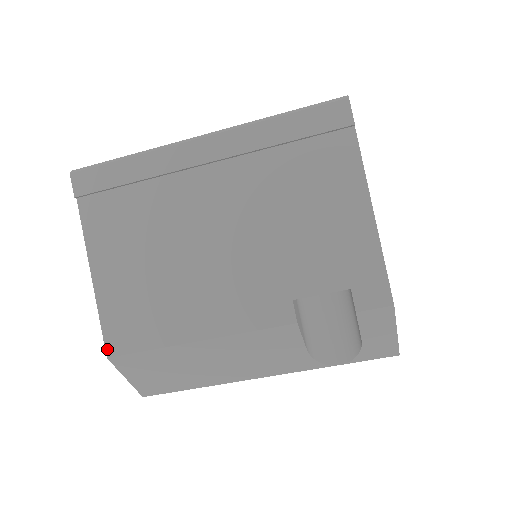
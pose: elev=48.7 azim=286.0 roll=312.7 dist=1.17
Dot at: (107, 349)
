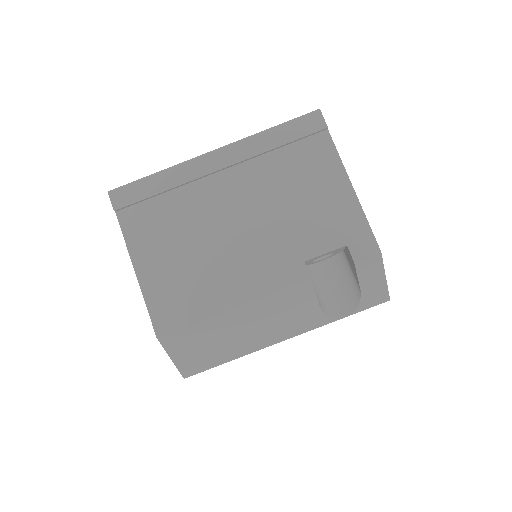
Dot at: (156, 330)
